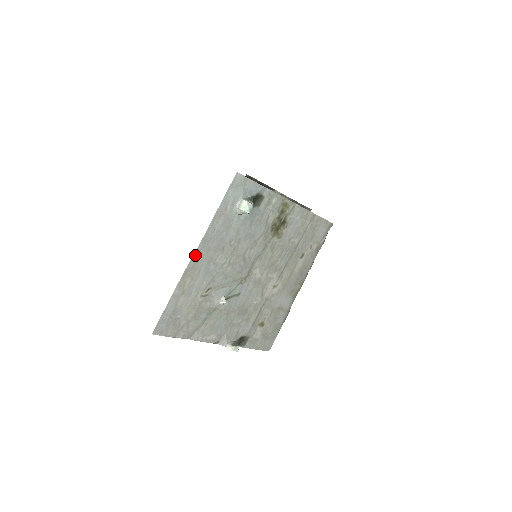
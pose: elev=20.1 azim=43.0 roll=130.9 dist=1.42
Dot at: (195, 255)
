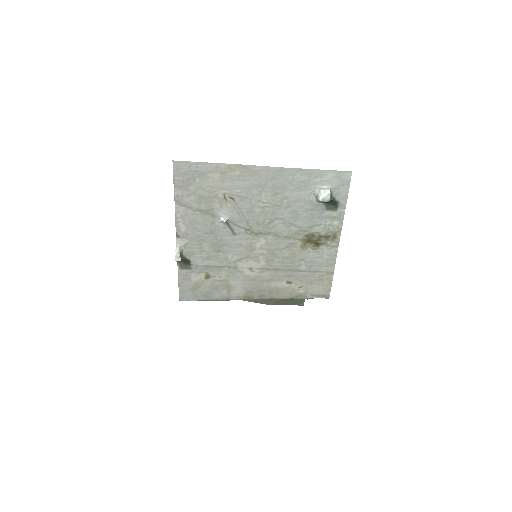
Dot at: (264, 168)
